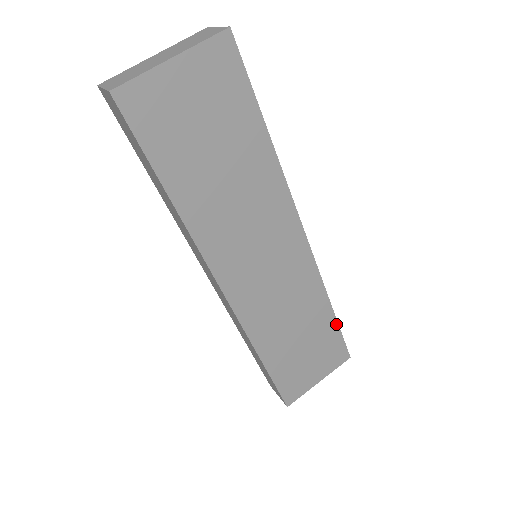
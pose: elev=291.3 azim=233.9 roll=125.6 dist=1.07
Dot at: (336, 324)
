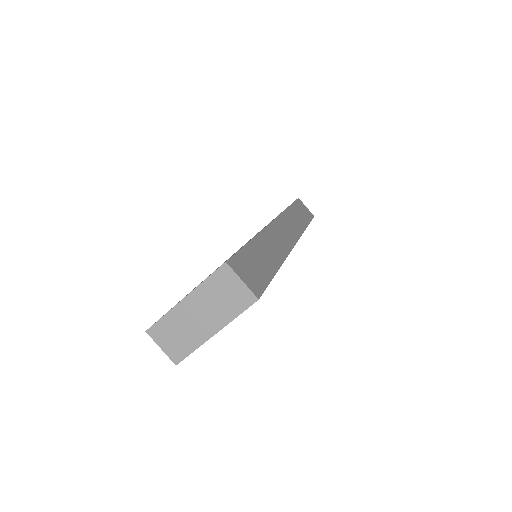
Dot at: occluded
